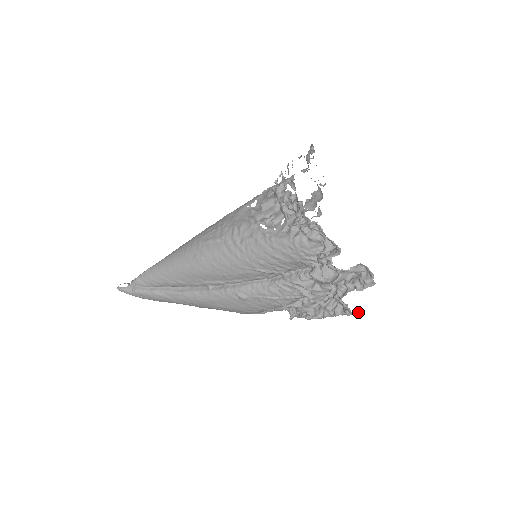
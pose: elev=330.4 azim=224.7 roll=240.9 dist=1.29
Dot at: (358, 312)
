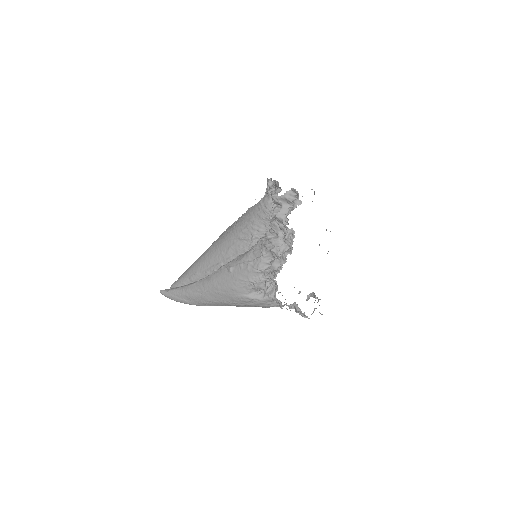
Dot at: (293, 234)
